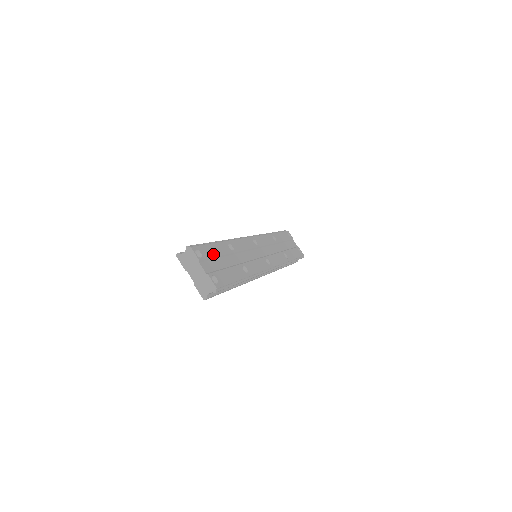
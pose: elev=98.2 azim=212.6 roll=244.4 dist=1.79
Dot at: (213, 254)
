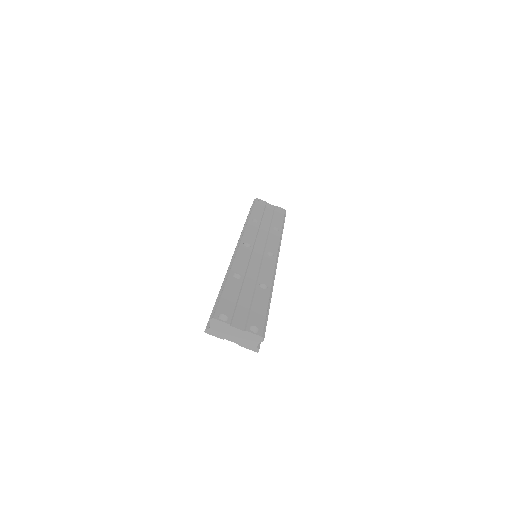
Dot at: (232, 303)
